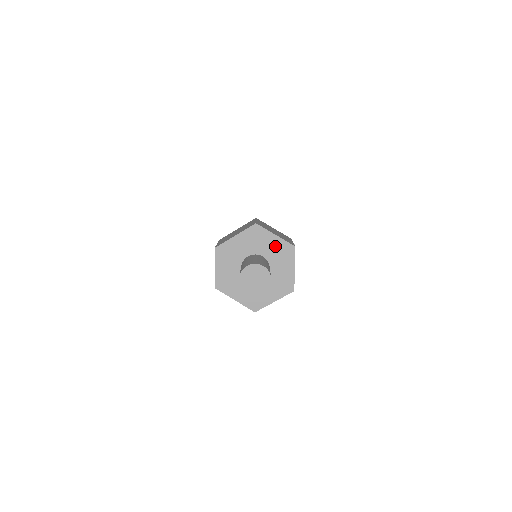
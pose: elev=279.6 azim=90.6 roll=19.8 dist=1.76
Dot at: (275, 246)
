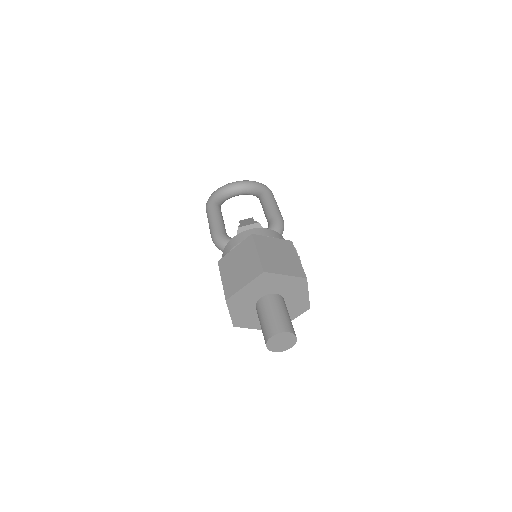
Dot at: (286, 283)
